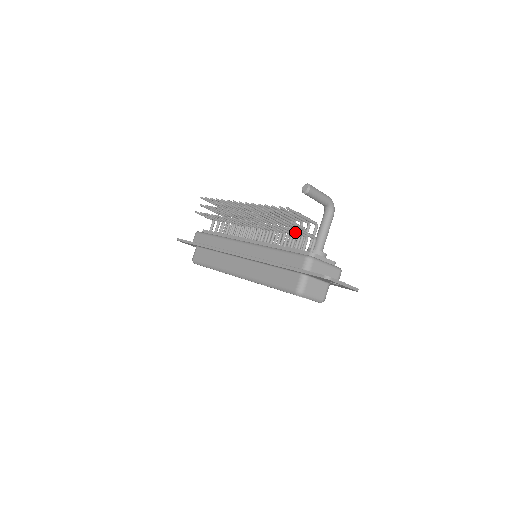
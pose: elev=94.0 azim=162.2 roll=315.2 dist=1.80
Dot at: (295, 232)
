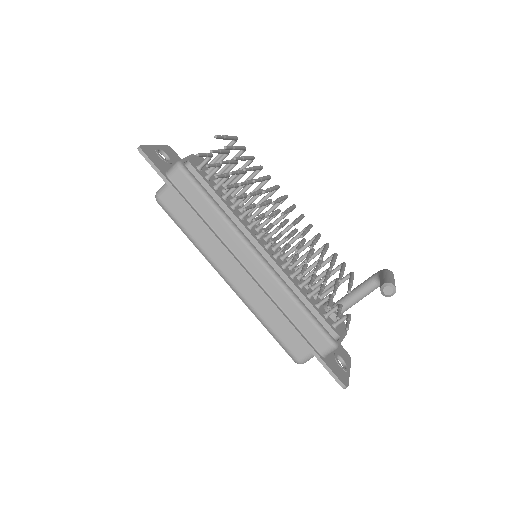
Dot at: occluded
